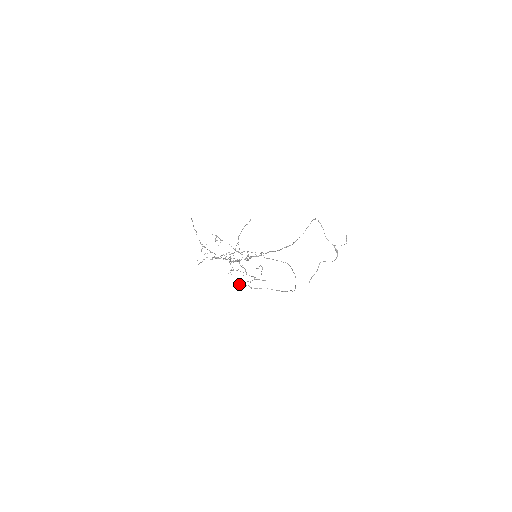
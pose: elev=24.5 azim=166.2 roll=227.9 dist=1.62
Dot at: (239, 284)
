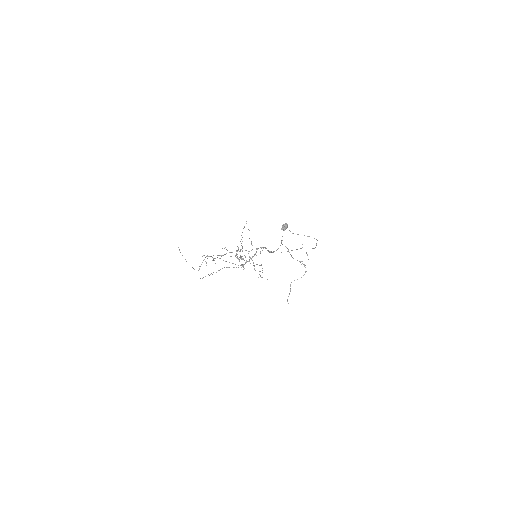
Dot at: (286, 225)
